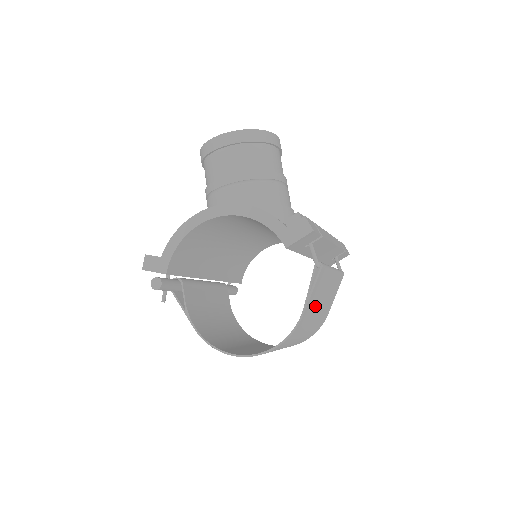
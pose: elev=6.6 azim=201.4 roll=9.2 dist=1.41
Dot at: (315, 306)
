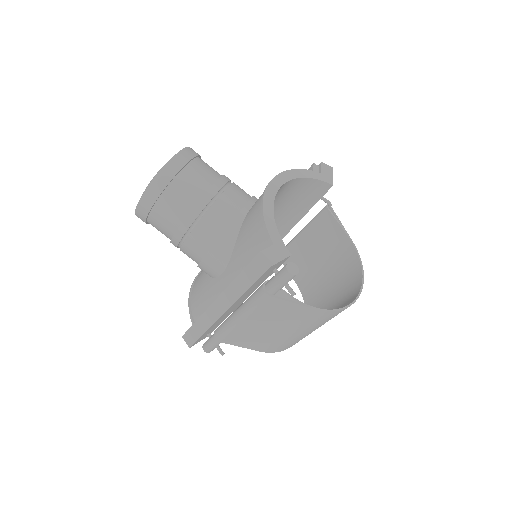
Dot at: (330, 250)
